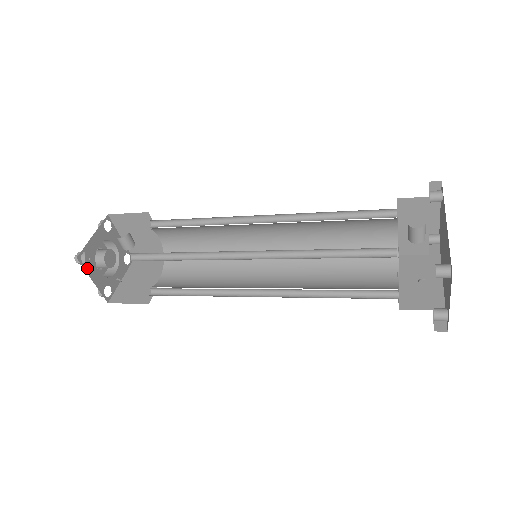
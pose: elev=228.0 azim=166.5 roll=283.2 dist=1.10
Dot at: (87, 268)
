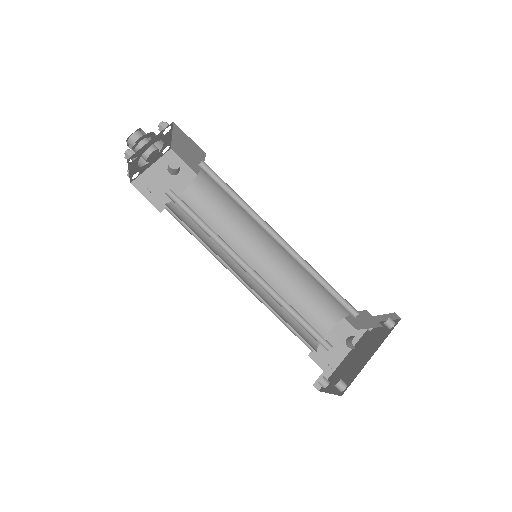
Dot at: (130, 164)
